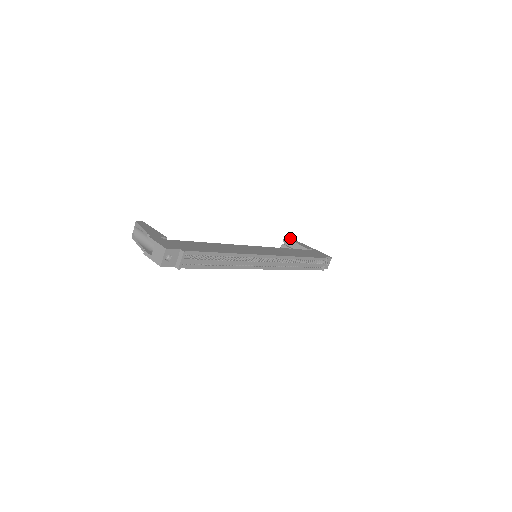
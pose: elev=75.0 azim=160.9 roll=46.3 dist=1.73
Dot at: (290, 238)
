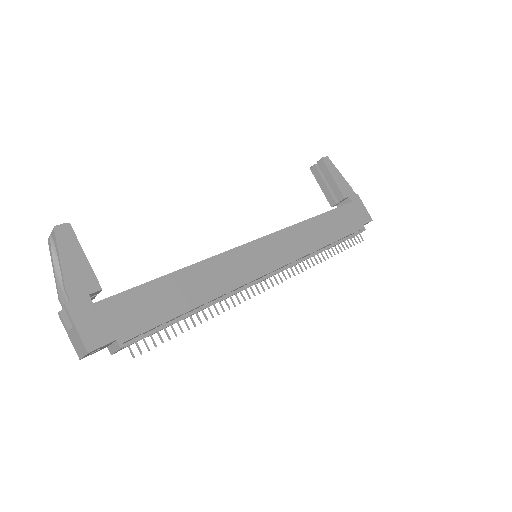
Dot at: (329, 161)
